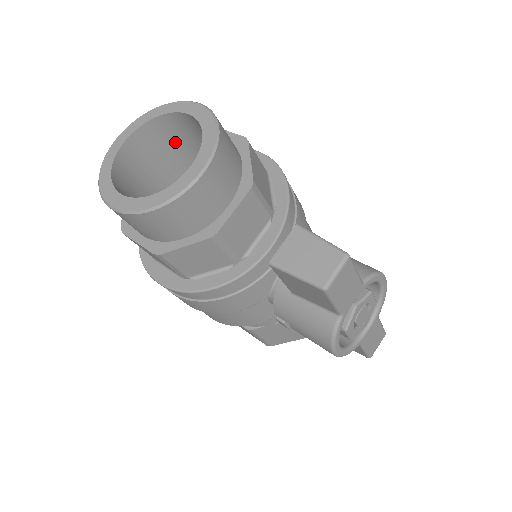
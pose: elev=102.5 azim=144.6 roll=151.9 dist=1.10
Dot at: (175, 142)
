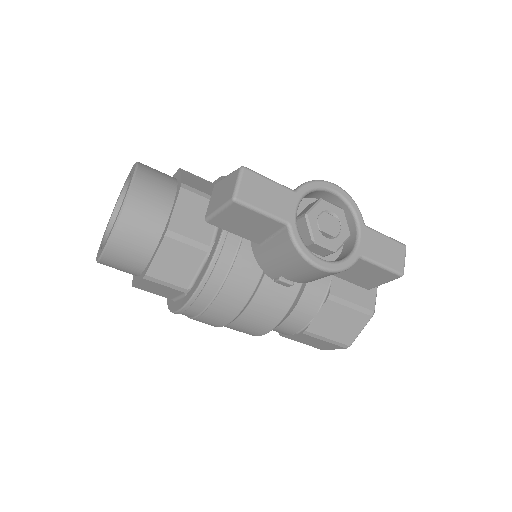
Dot at: occluded
